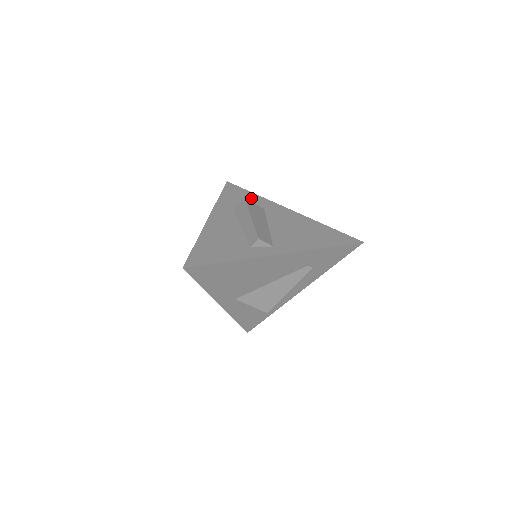
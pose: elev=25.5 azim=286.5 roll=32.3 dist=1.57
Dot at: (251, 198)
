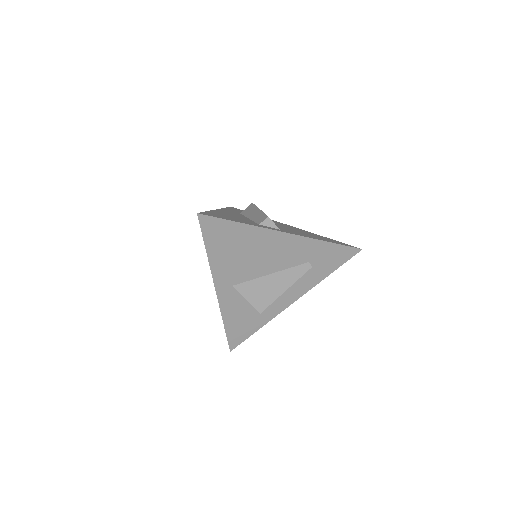
Dot at: occluded
